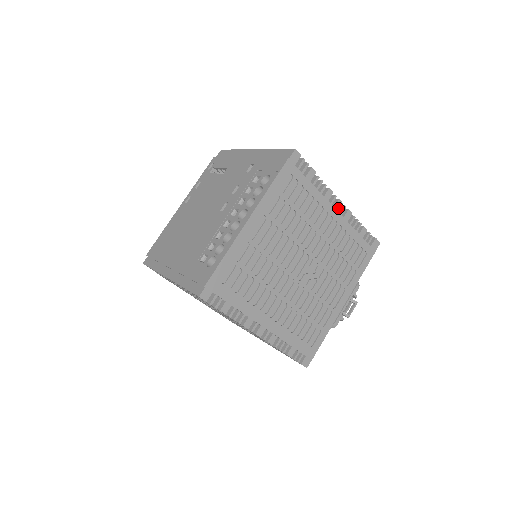
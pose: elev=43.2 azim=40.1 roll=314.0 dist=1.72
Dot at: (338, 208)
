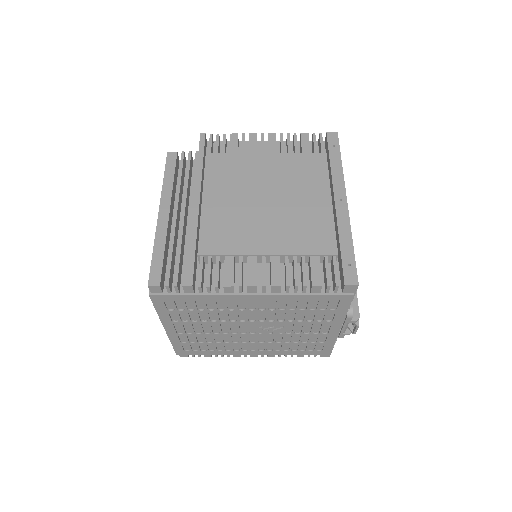
Dot at: (254, 291)
